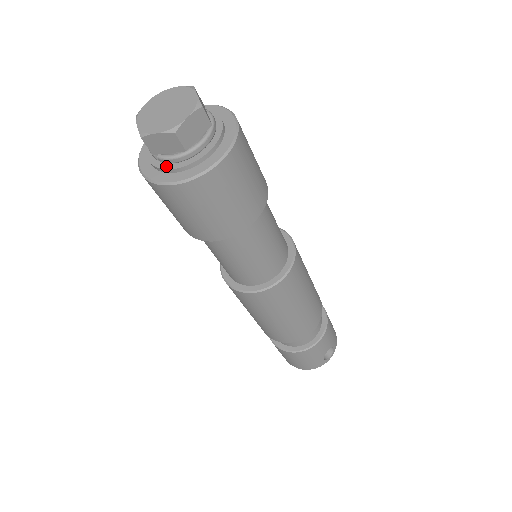
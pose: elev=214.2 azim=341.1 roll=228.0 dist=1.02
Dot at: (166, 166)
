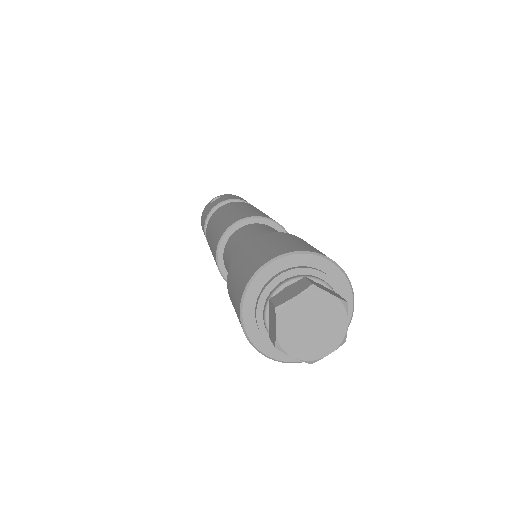
Dot at: occluded
